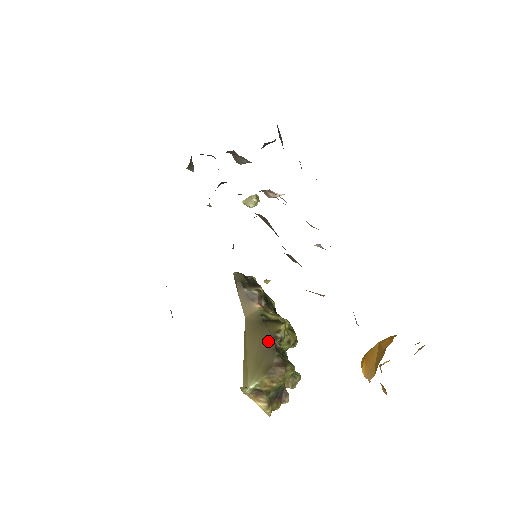
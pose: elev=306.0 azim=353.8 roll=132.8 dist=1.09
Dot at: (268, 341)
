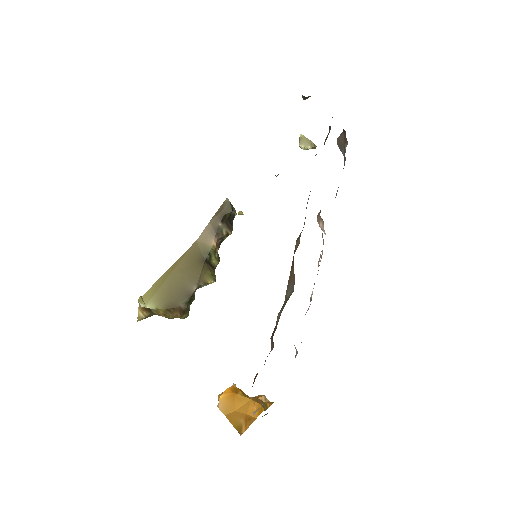
Dot at: (192, 284)
